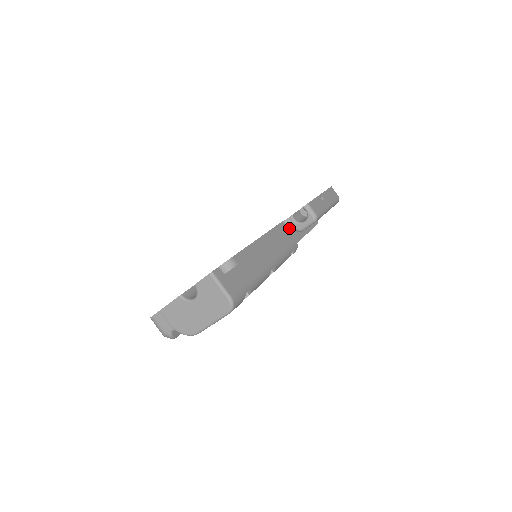
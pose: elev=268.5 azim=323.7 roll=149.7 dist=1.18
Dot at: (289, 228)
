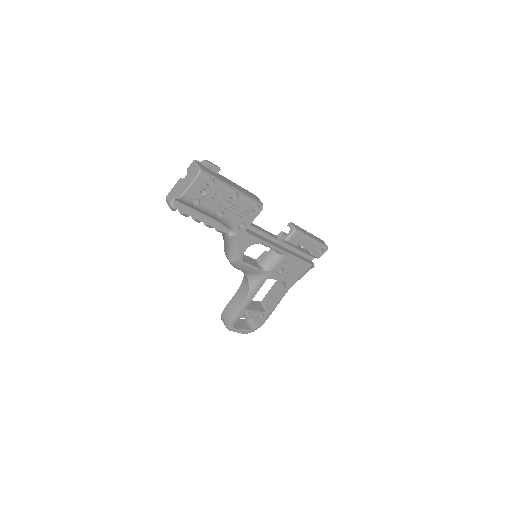
Dot at: (279, 239)
